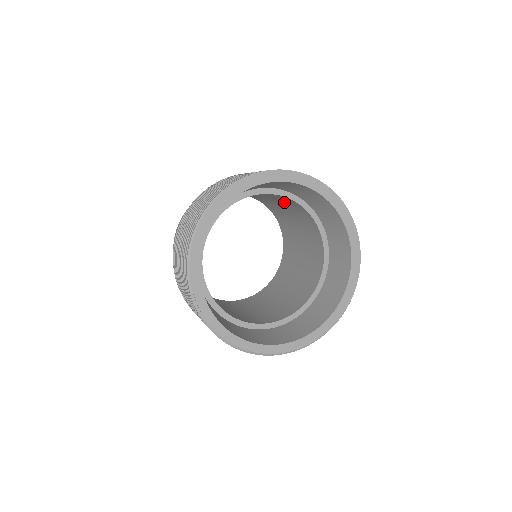
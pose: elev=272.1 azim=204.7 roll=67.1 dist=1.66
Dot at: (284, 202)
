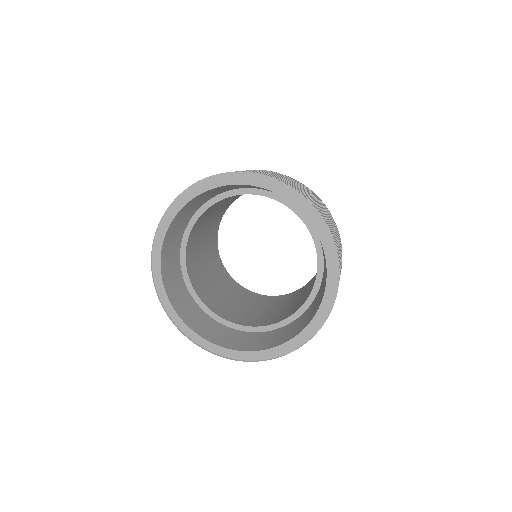
Dot at: occluded
